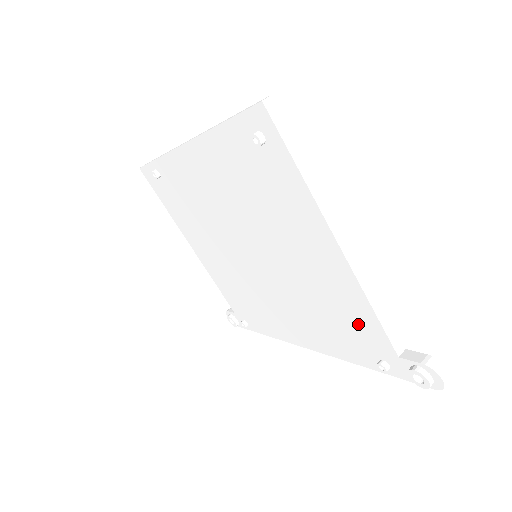
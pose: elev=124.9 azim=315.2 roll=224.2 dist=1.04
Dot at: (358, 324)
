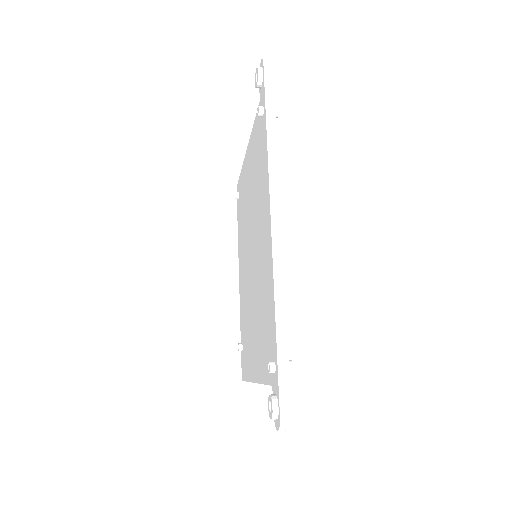
Dot at: (256, 140)
